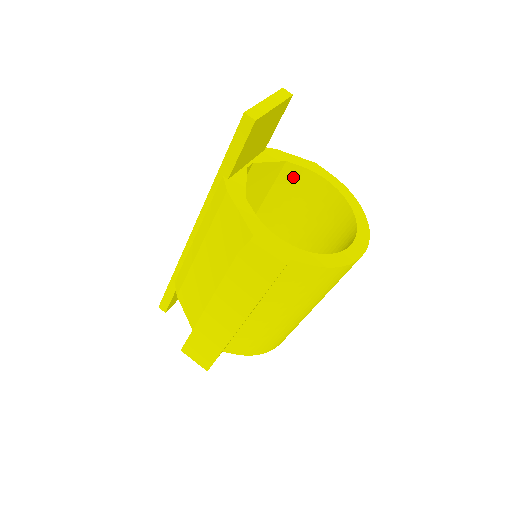
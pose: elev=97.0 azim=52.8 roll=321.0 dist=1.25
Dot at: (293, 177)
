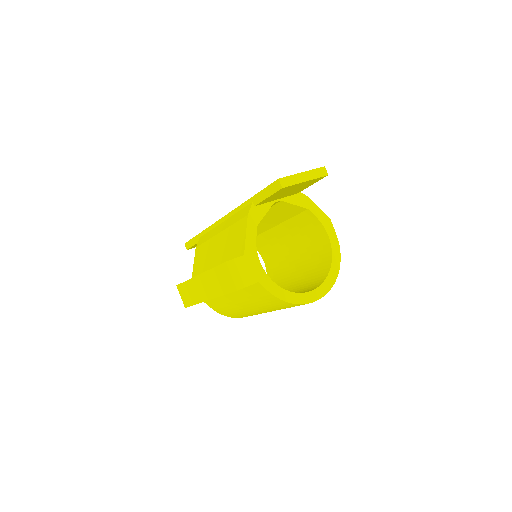
Dot at: (309, 220)
